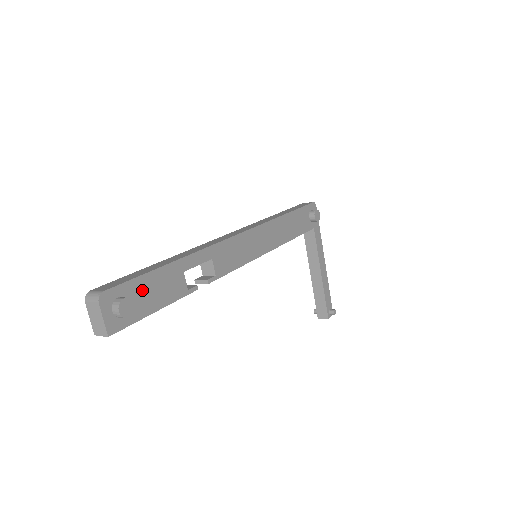
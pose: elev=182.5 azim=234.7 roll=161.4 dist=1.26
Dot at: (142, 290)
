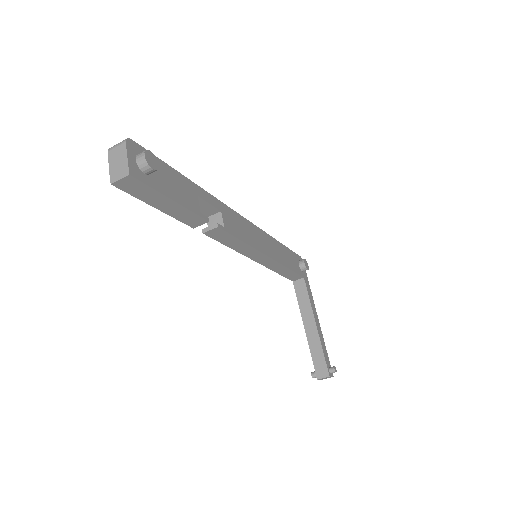
Dot at: (162, 172)
